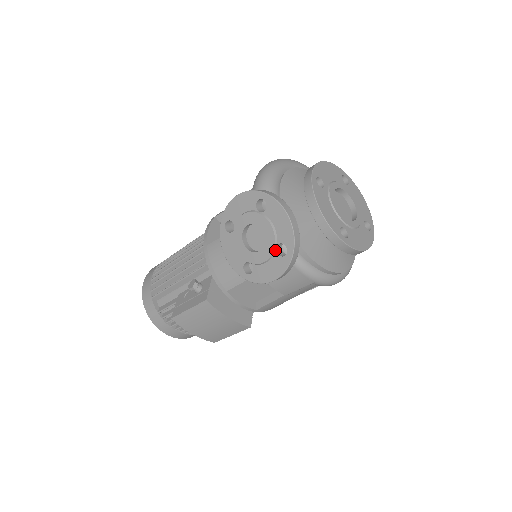
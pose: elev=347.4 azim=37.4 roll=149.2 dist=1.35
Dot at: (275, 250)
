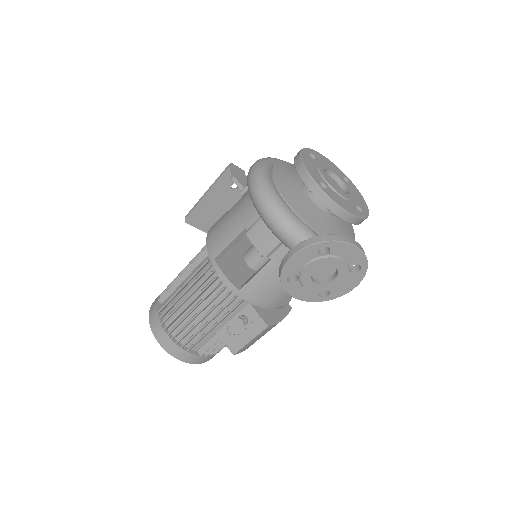
Dot at: (349, 272)
